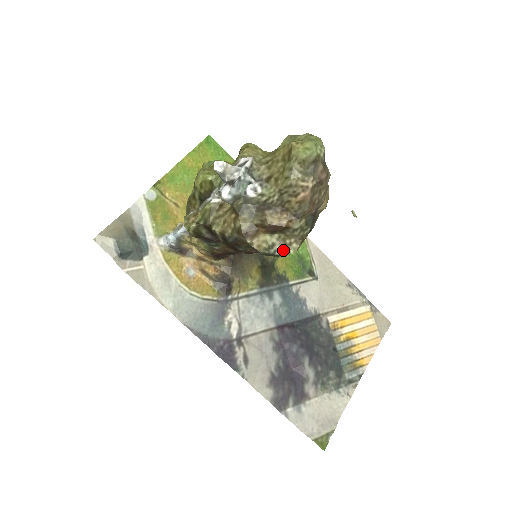
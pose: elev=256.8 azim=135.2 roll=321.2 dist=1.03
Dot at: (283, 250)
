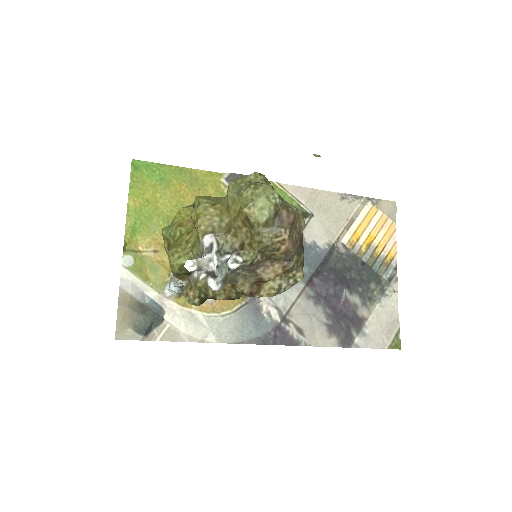
Dot at: (291, 283)
